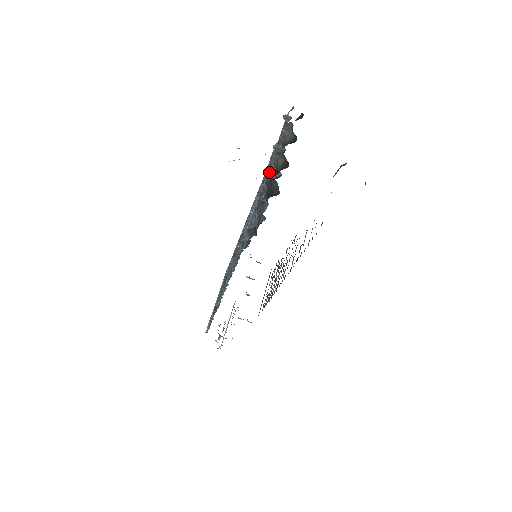
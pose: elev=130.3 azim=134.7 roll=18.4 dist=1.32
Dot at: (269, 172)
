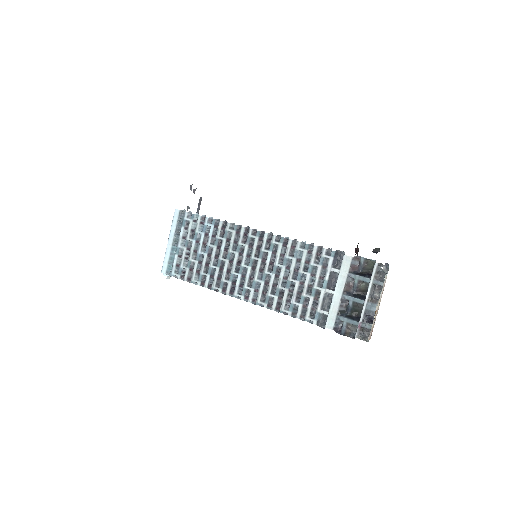
Dot at: (370, 315)
